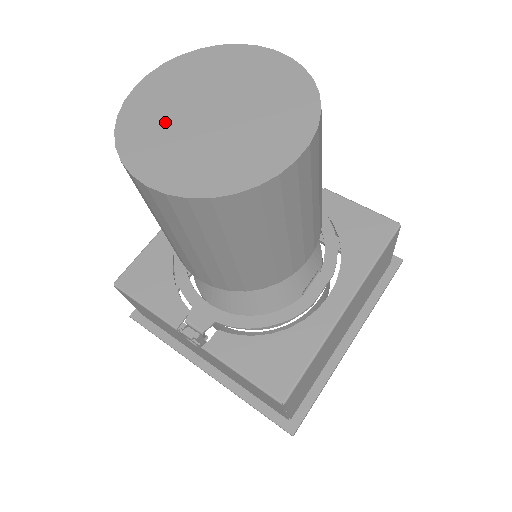
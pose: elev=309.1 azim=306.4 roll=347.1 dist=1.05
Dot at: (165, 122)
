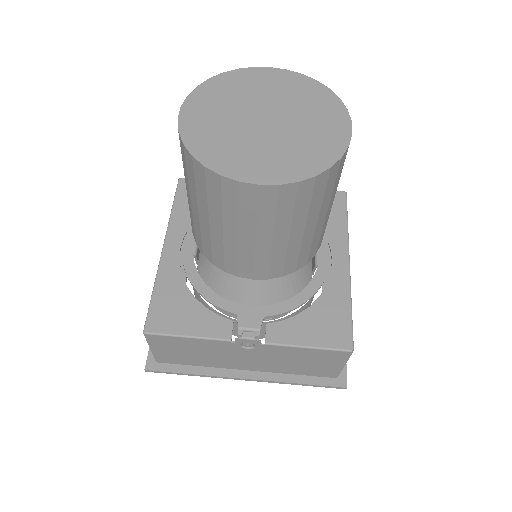
Dot at: (231, 137)
